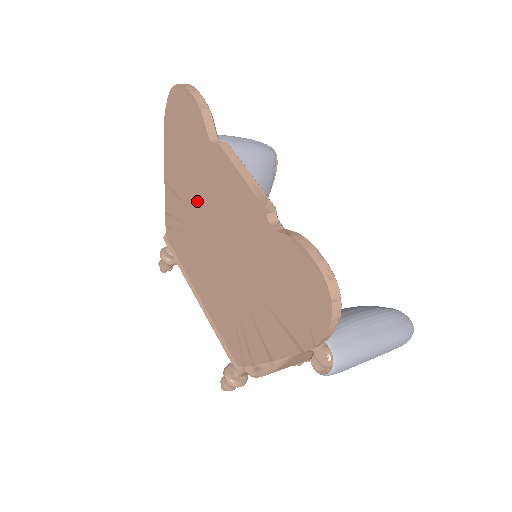
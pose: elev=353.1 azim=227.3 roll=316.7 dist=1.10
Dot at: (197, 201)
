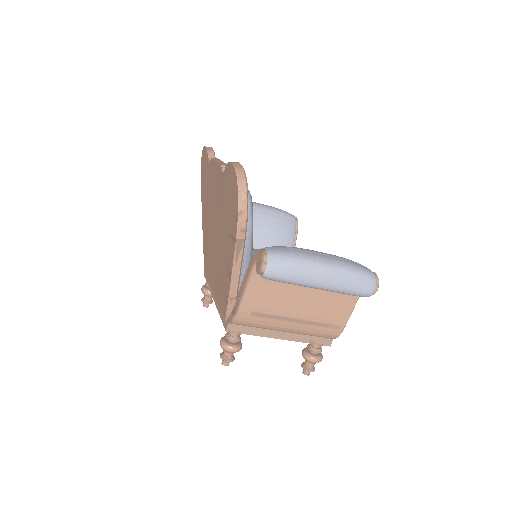
Dot at: (209, 213)
